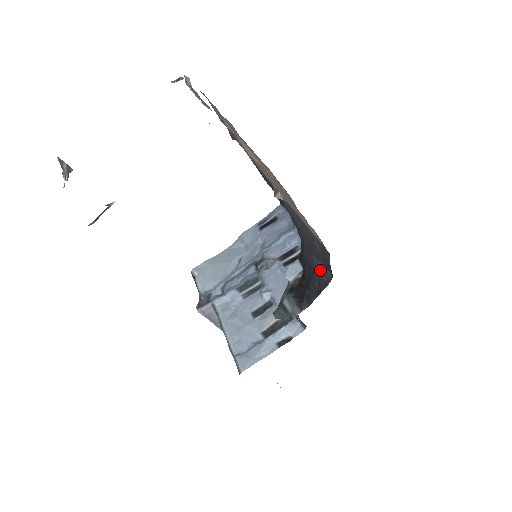
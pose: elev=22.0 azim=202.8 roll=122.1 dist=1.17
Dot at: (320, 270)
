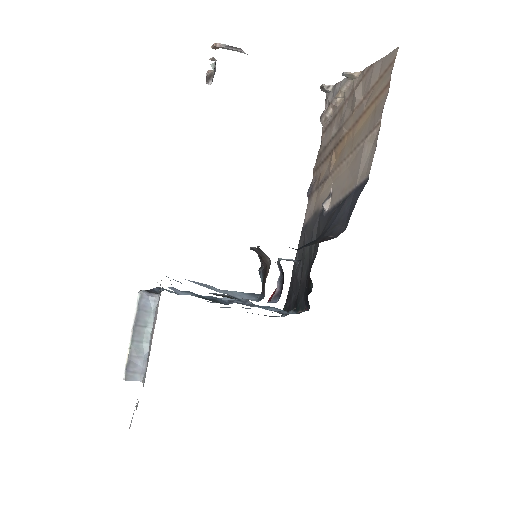
Dot at: (333, 231)
